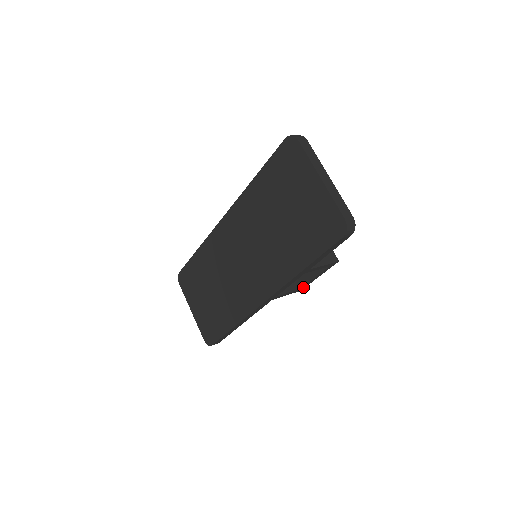
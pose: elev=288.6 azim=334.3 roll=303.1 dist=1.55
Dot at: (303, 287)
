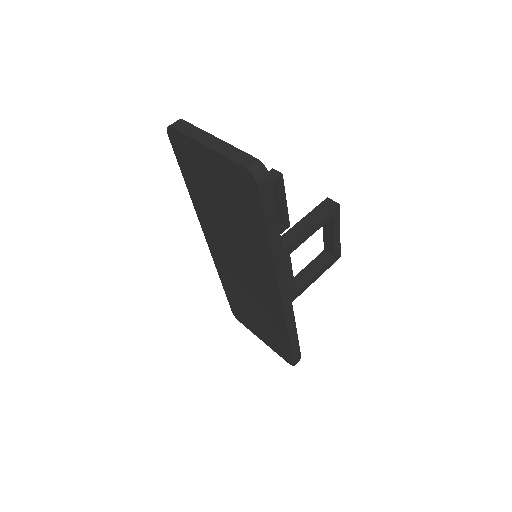
Dot at: (337, 252)
